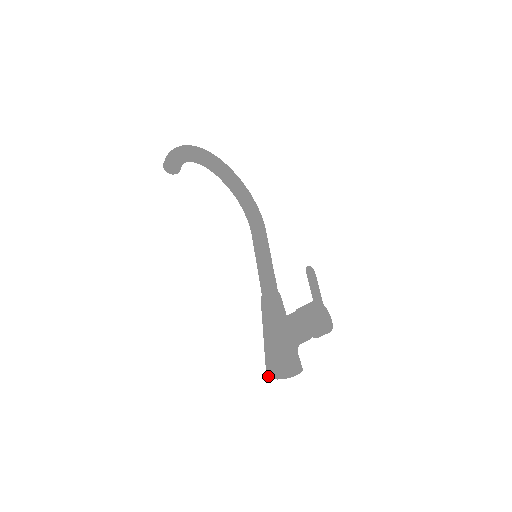
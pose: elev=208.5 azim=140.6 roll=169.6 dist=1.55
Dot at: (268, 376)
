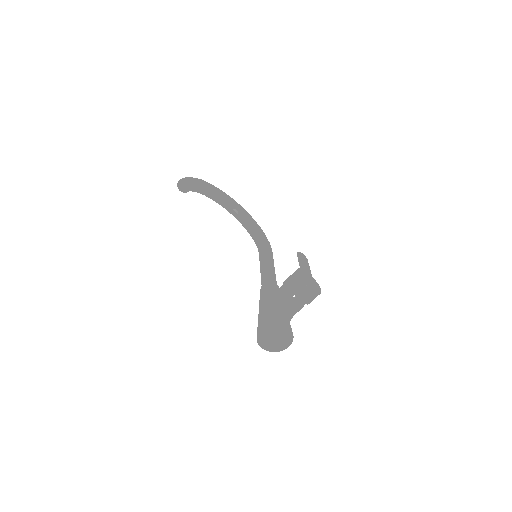
Dot at: (260, 344)
